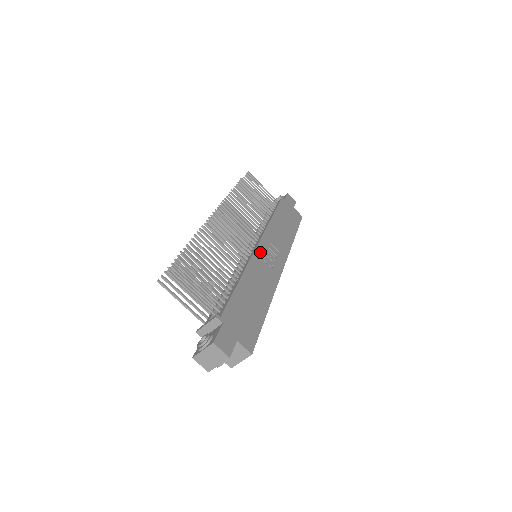
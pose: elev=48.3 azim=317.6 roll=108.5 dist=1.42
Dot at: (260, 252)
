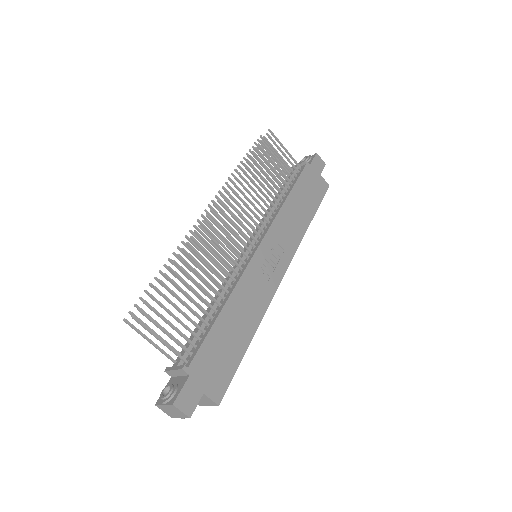
Dot at: (258, 258)
